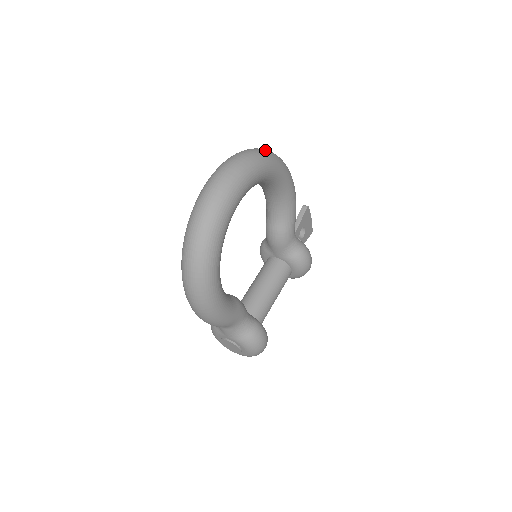
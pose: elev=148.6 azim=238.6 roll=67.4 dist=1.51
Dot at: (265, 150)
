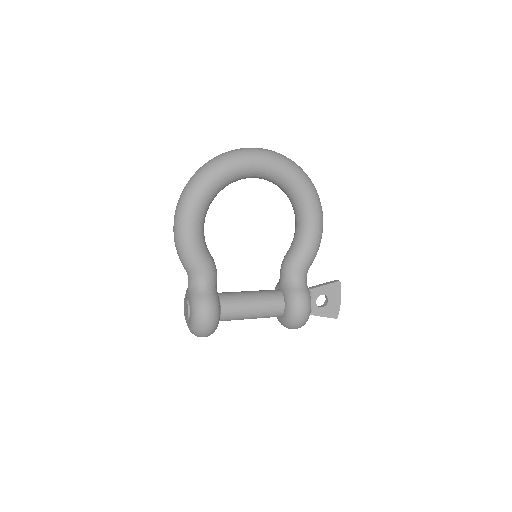
Dot at: occluded
